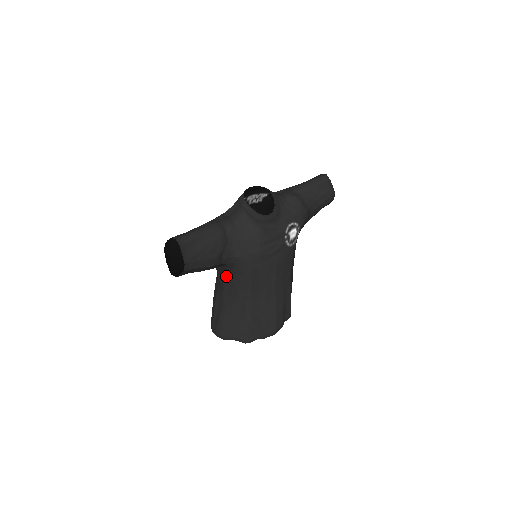
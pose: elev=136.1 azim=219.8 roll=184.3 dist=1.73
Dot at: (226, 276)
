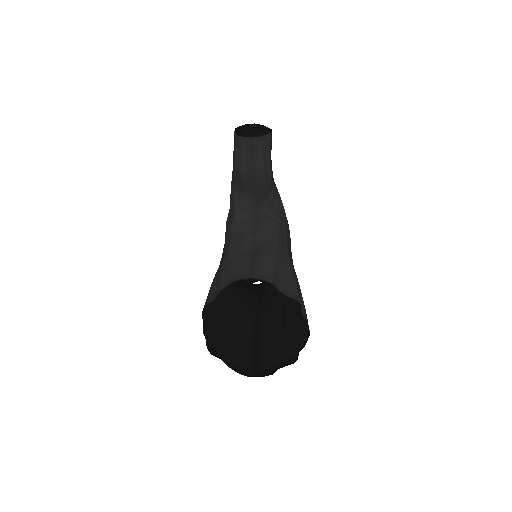
Dot at: (262, 215)
